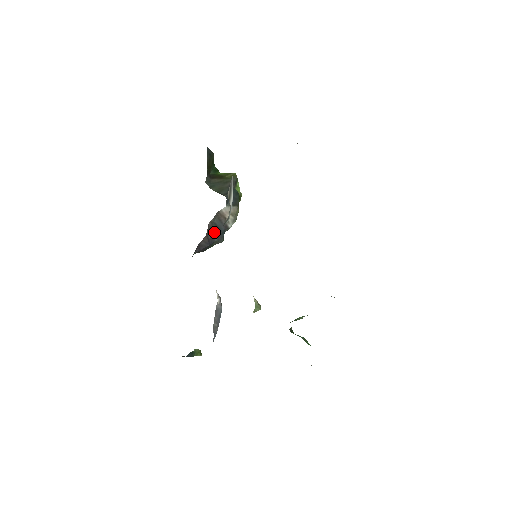
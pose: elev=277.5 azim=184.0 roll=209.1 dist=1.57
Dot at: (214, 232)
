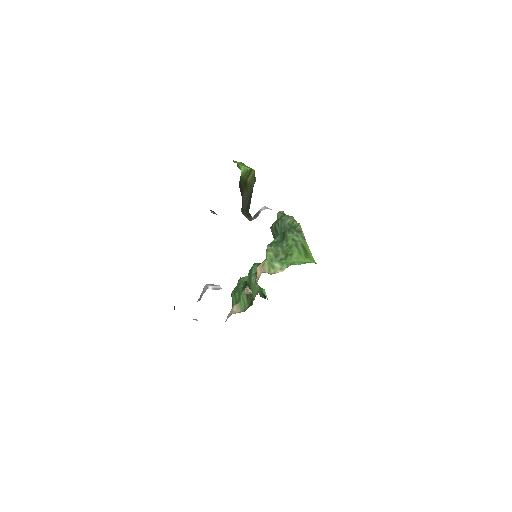
Dot at: occluded
